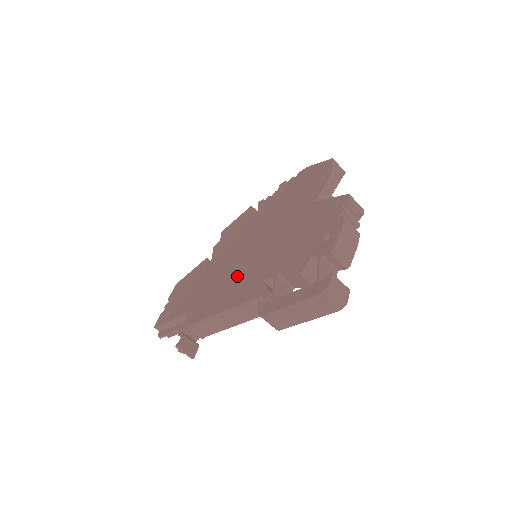
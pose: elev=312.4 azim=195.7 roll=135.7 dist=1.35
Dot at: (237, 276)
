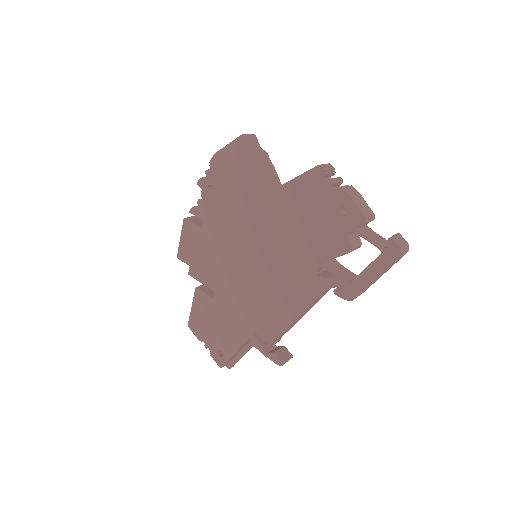
Dot at: (271, 285)
